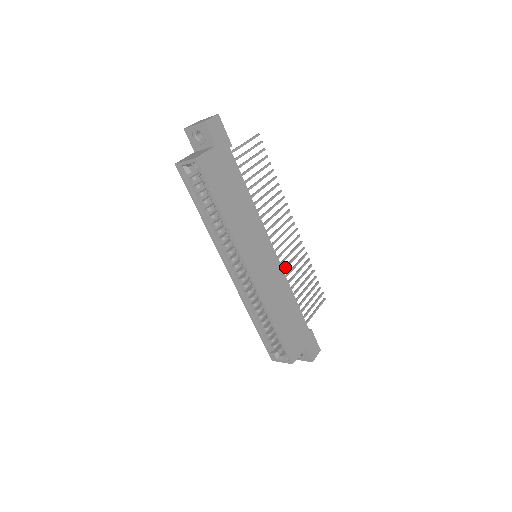
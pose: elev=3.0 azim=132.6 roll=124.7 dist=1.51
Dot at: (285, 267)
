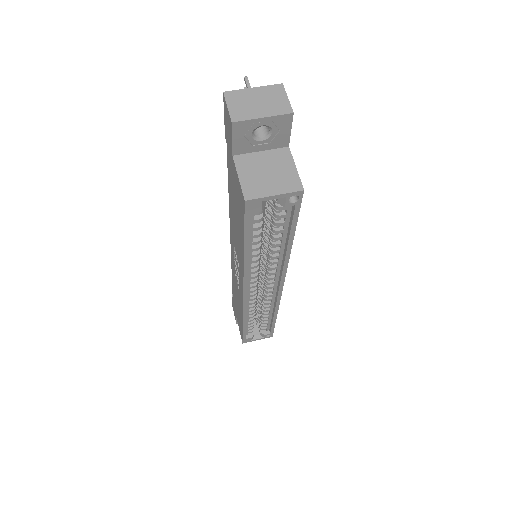
Dot at: occluded
